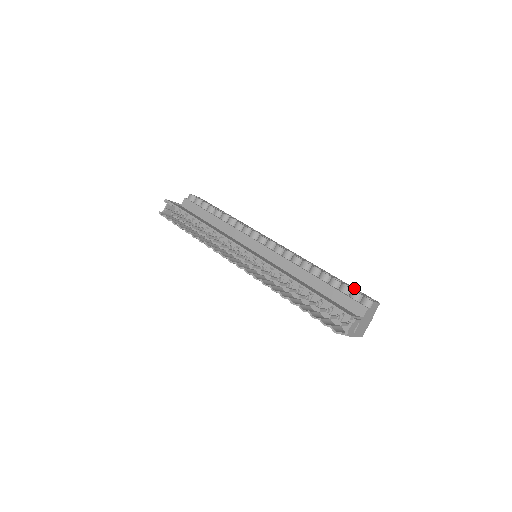
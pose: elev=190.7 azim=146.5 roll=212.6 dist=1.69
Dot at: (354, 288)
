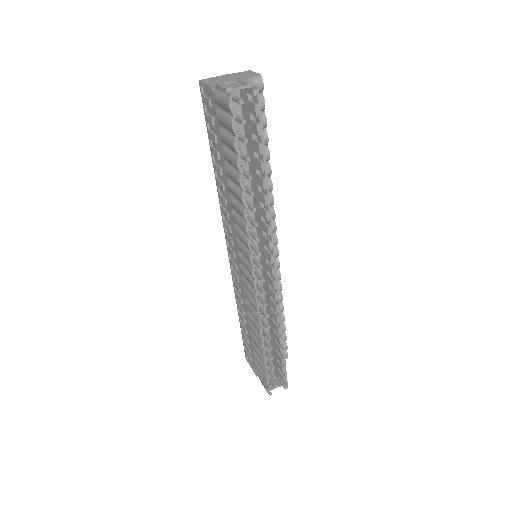
Dot at: occluded
